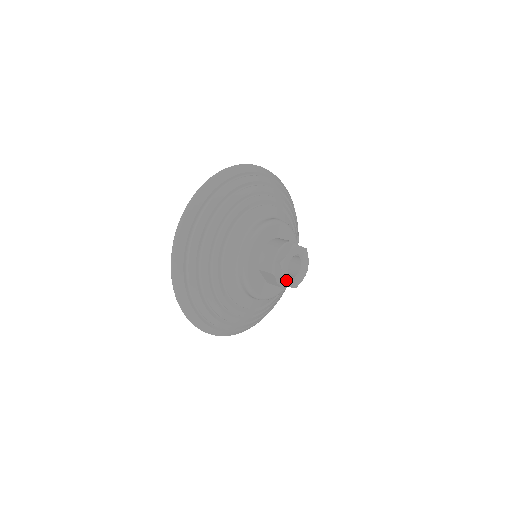
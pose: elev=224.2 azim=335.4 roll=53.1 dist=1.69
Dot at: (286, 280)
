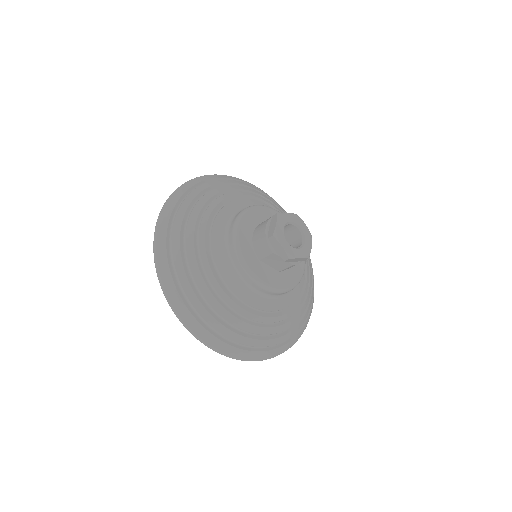
Dot at: (291, 252)
